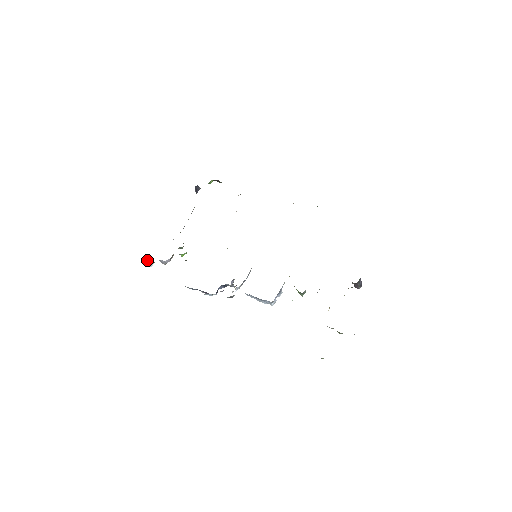
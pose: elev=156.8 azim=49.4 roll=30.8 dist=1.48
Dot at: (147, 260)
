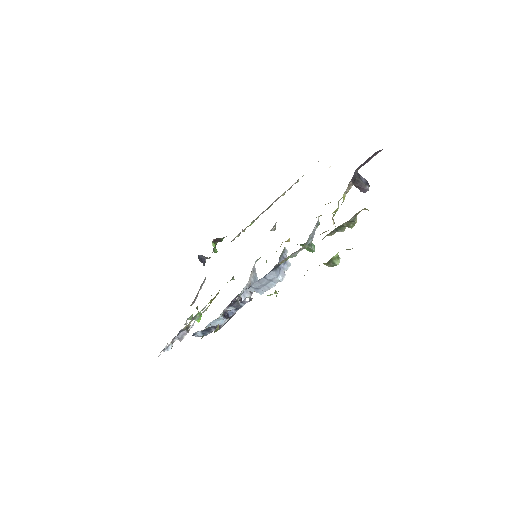
Dot at: (165, 347)
